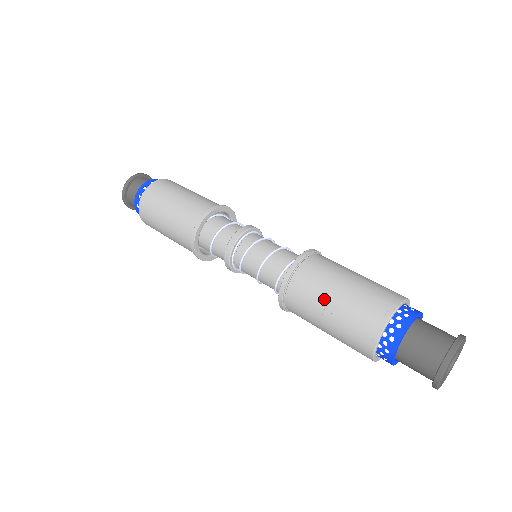
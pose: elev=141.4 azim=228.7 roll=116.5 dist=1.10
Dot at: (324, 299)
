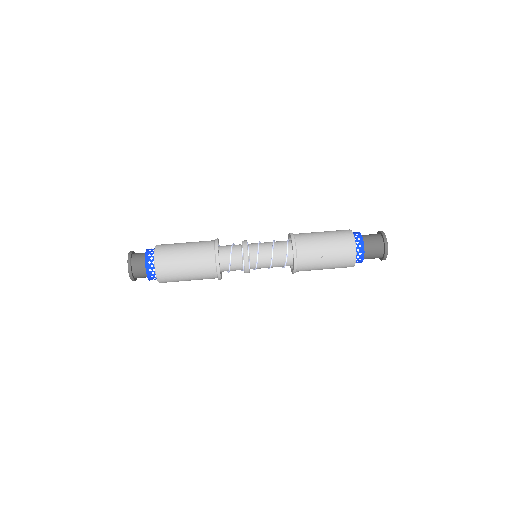
Dot at: (321, 257)
